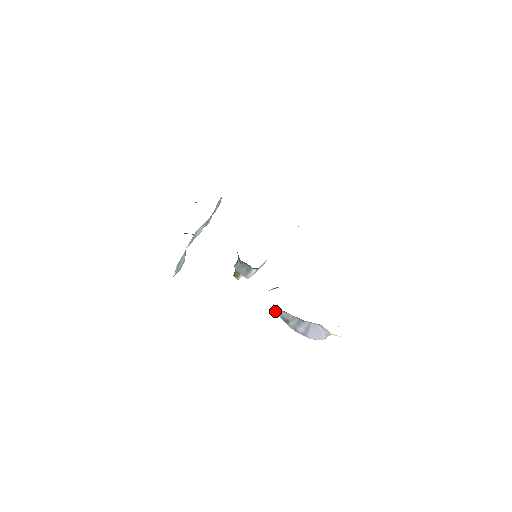
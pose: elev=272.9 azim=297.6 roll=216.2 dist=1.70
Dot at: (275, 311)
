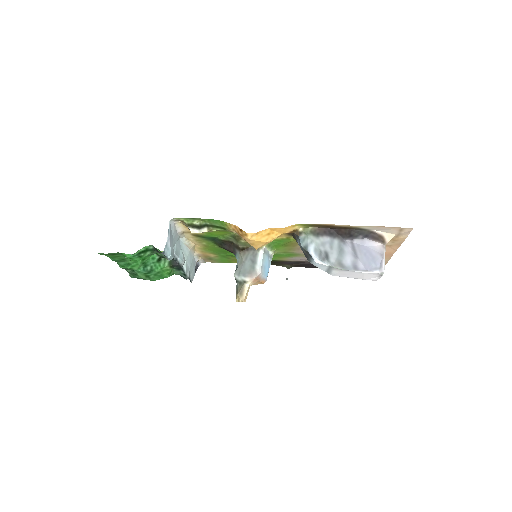
Dot at: (306, 247)
